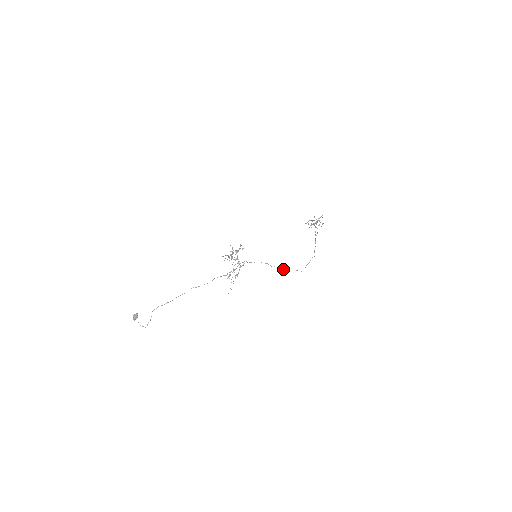
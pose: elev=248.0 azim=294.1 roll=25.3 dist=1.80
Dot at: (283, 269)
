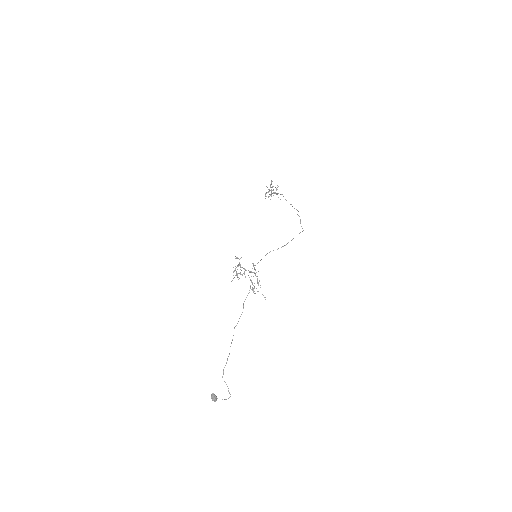
Dot at: occluded
